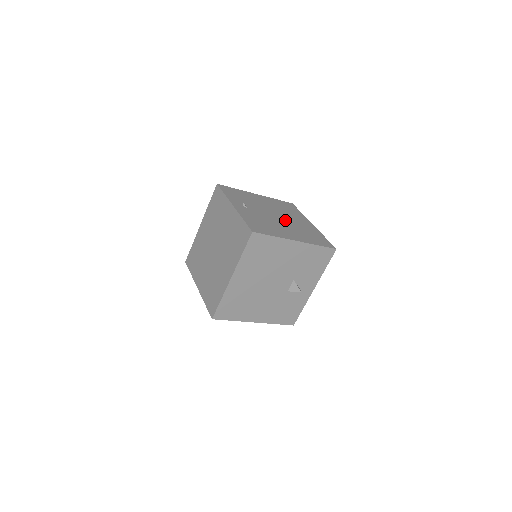
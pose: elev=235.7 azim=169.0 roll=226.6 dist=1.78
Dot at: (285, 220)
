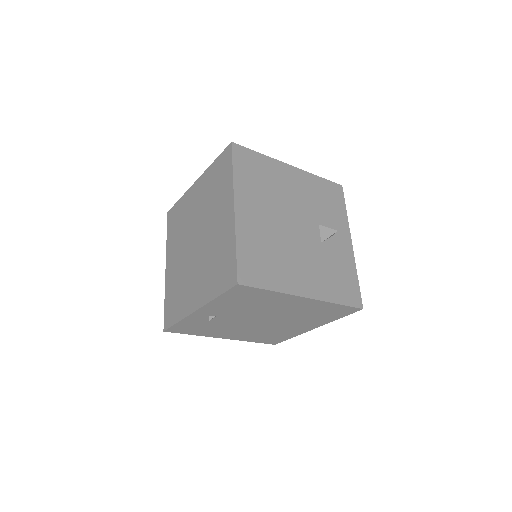
Dot at: occluded
